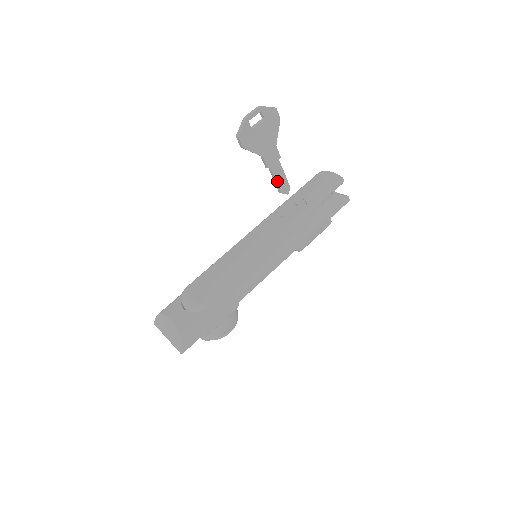
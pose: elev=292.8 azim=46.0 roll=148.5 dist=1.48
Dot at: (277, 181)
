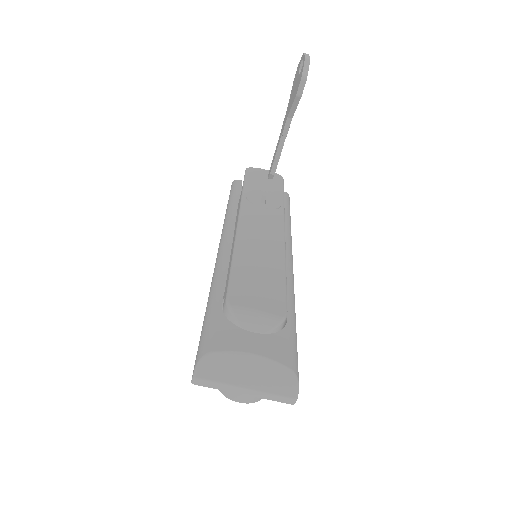
Dot at: (279, 157)
